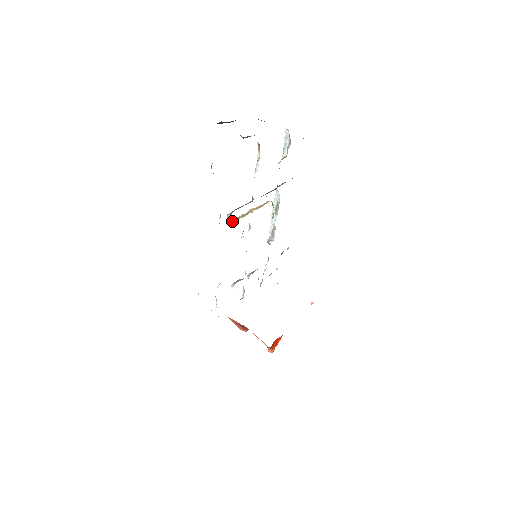
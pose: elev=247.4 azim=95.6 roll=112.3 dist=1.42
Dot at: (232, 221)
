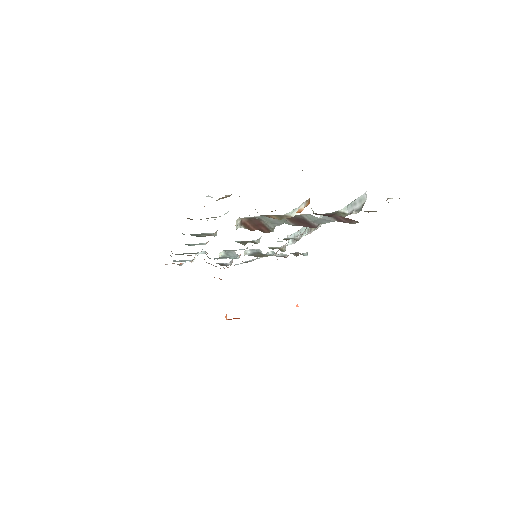
Dot at: occluded
